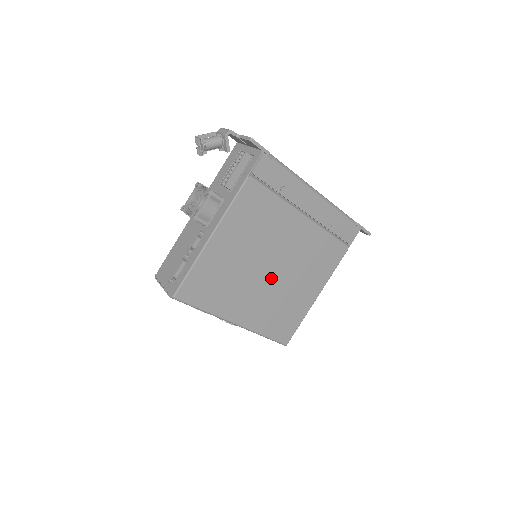
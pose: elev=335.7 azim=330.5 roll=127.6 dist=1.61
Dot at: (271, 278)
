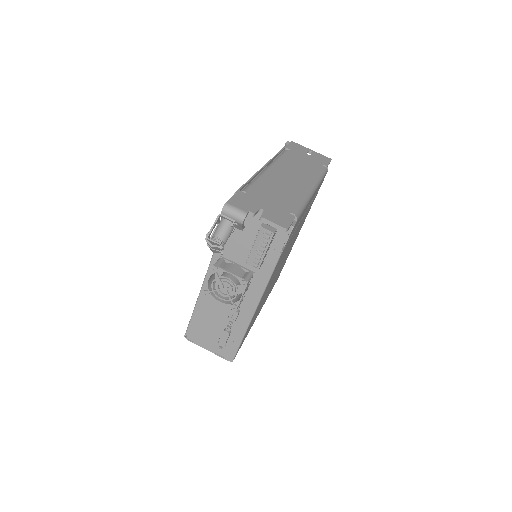
Dot at: occluded
